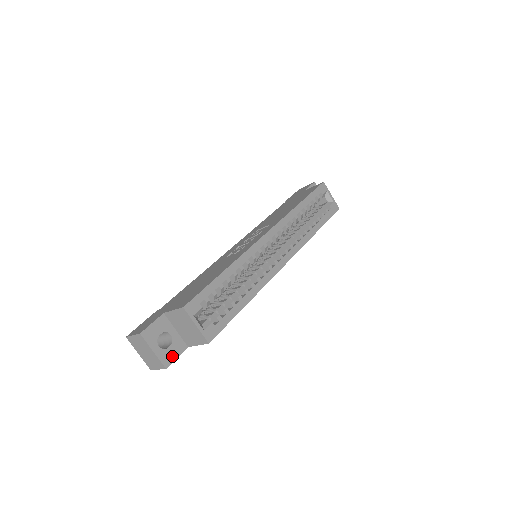
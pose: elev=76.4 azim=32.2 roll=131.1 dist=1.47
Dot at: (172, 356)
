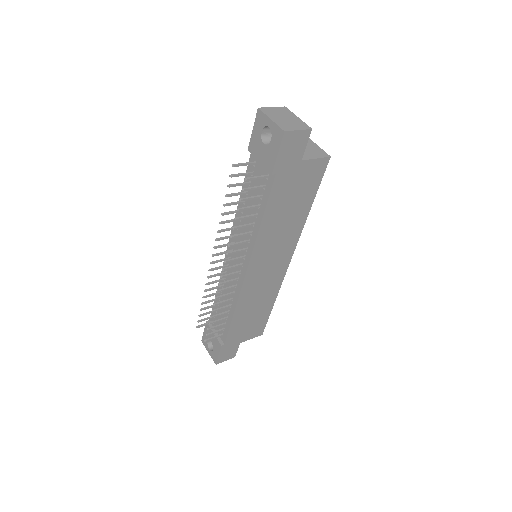
Dot at: (305, 139)
